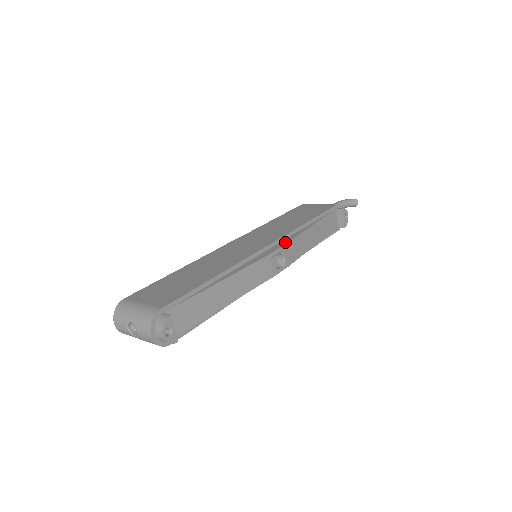
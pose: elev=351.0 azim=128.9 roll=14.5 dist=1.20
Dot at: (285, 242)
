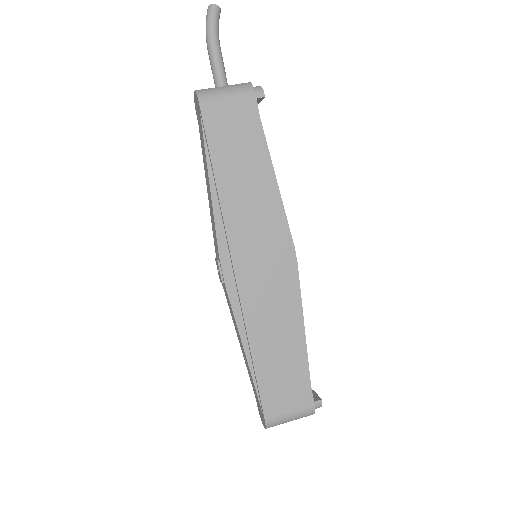
Dot at: (288, 234)
